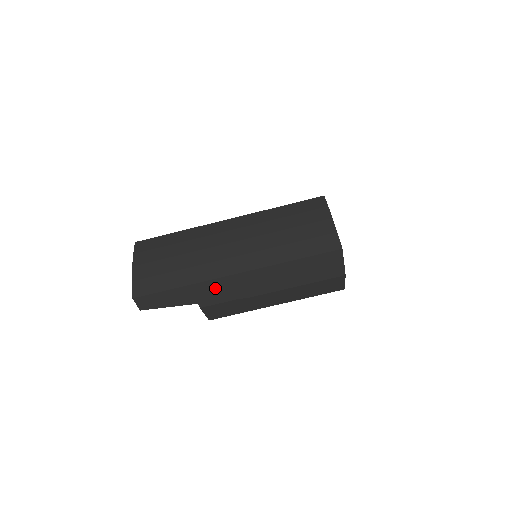
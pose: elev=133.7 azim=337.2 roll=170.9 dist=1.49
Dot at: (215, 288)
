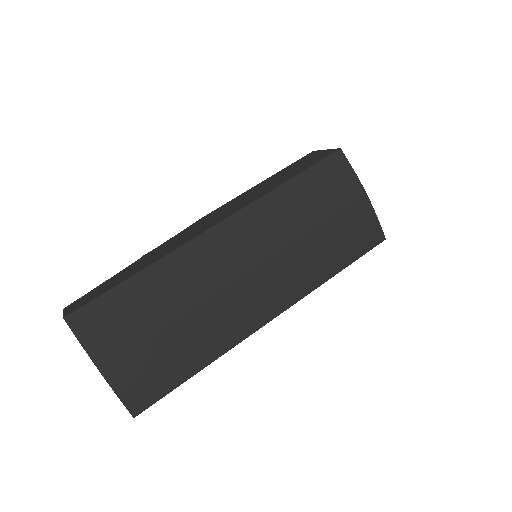
Dot at: occluded
